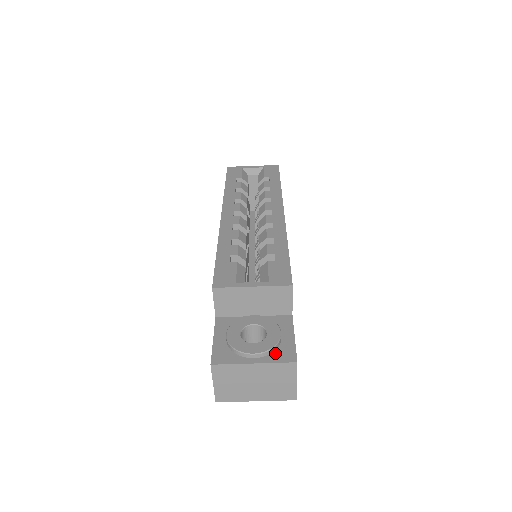
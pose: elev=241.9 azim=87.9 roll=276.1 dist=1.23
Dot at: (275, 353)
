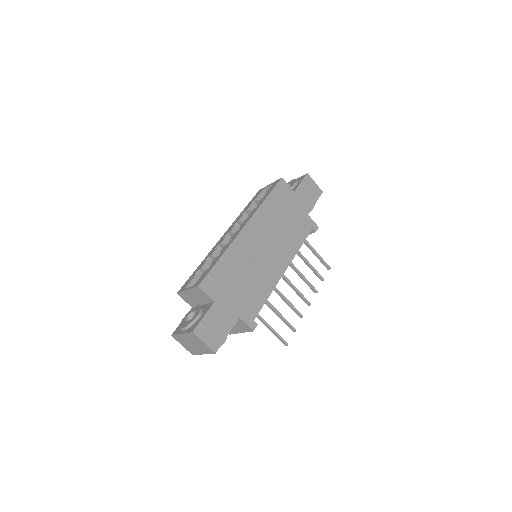
Dot at: (191, 327)
